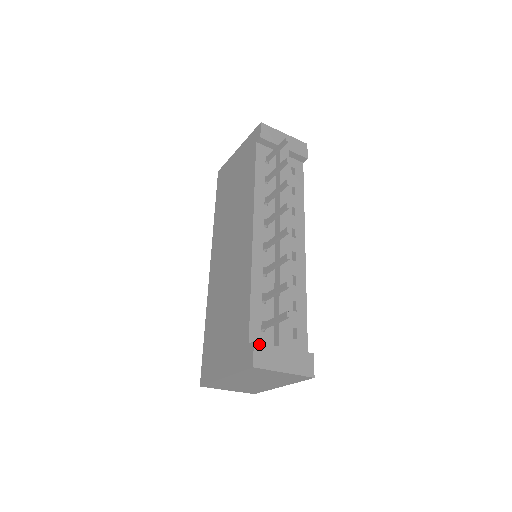
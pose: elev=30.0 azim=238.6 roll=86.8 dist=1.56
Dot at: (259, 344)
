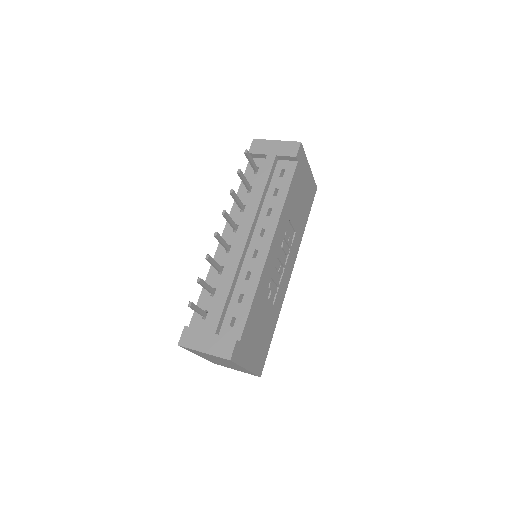
Dot at: (188, 328)
